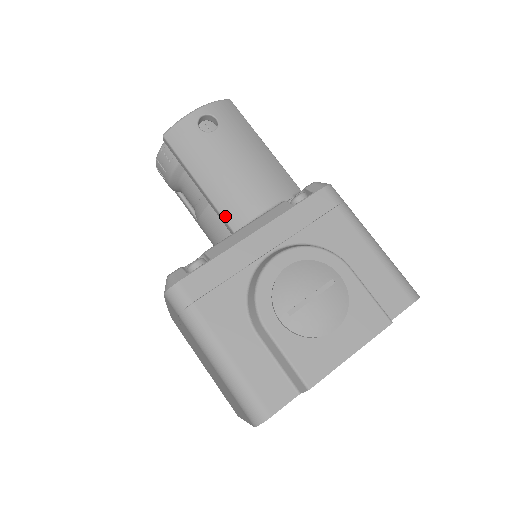
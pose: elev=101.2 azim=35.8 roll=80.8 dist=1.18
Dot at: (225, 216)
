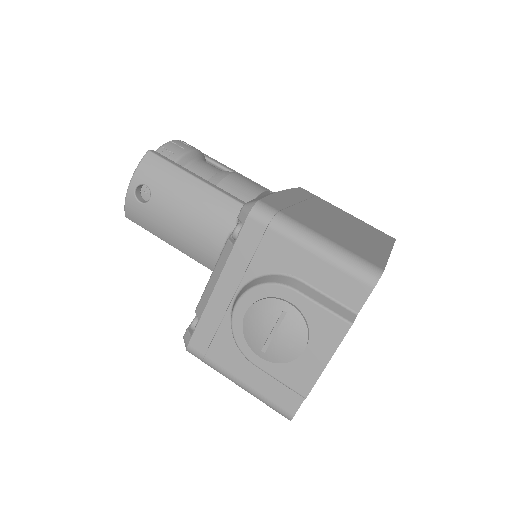
Dot at: (200, 262)
